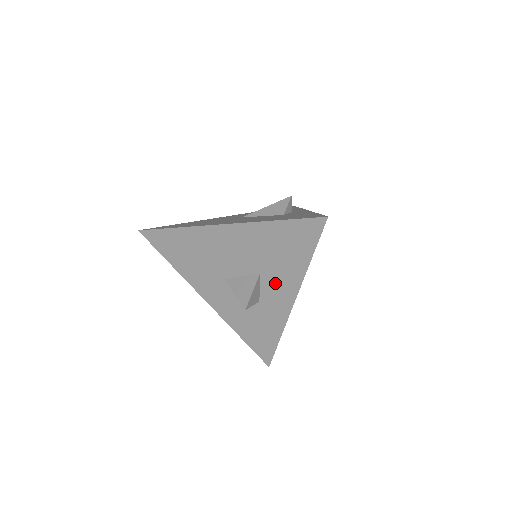
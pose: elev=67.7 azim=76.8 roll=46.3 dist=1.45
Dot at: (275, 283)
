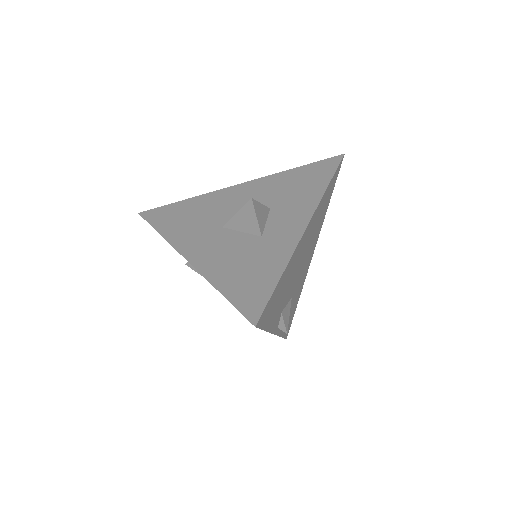
Dot at: (286, 213)
